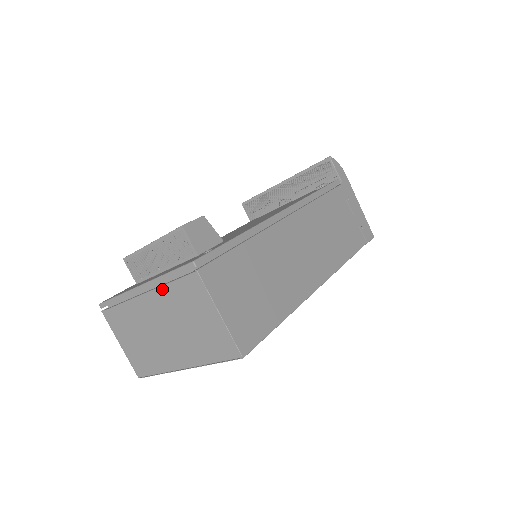
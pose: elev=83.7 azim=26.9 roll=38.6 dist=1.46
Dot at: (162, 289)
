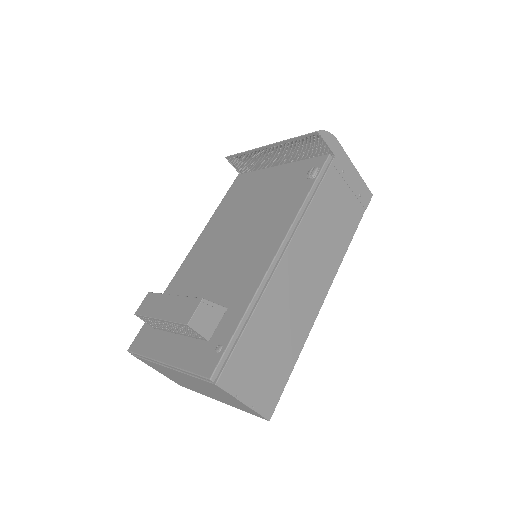
Dot at: (185, 375)
